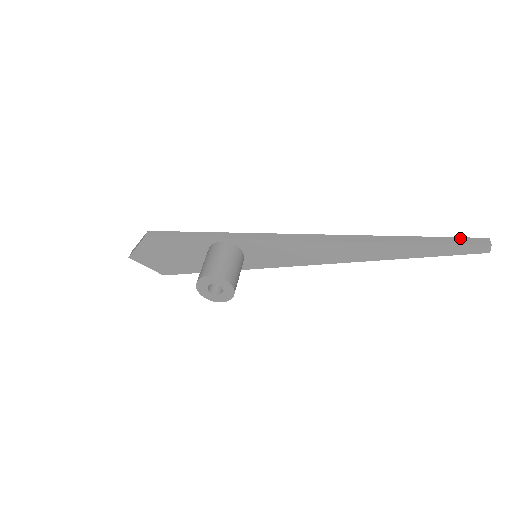
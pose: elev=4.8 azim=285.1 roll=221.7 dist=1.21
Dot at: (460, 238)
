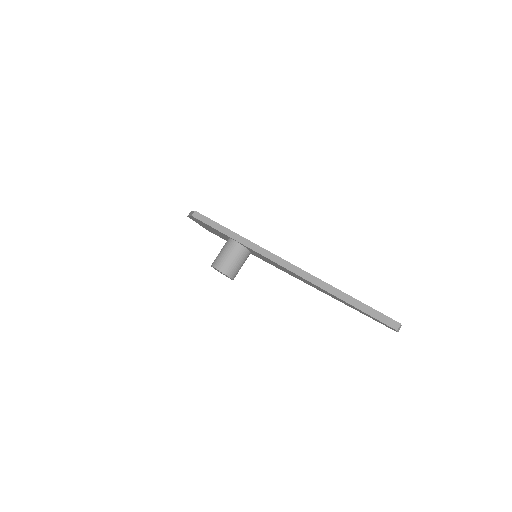
Dot at: (381, 314)
